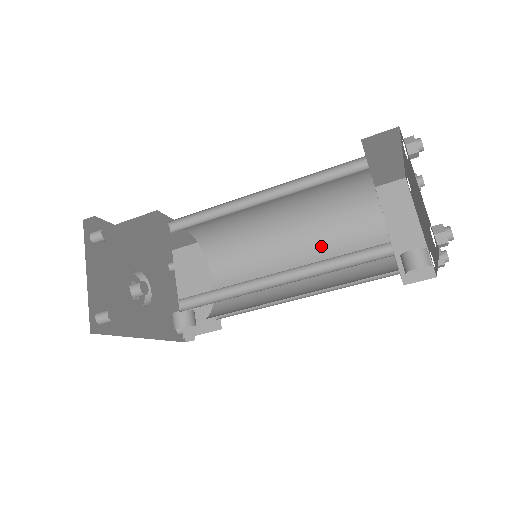
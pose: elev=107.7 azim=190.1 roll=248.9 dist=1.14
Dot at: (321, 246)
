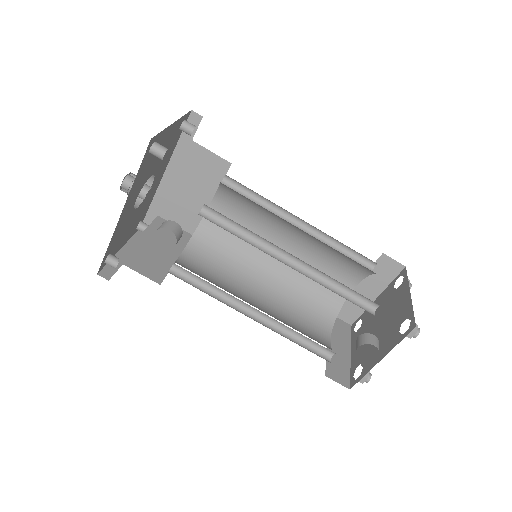
Dot at: (281, 307)
